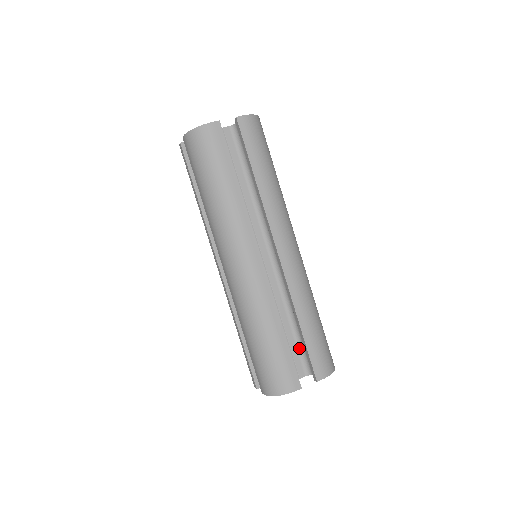
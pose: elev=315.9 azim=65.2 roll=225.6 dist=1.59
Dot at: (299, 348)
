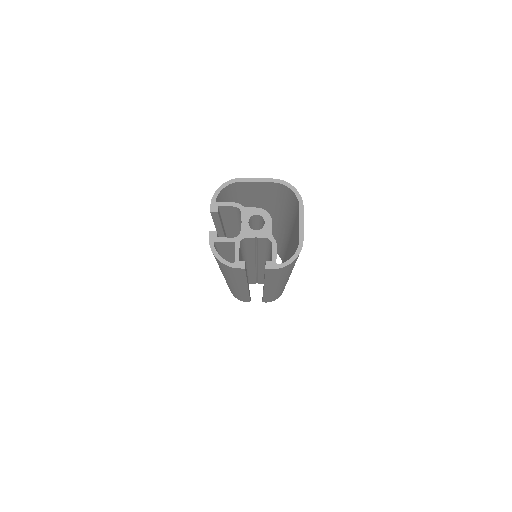
Dot at: occluded
